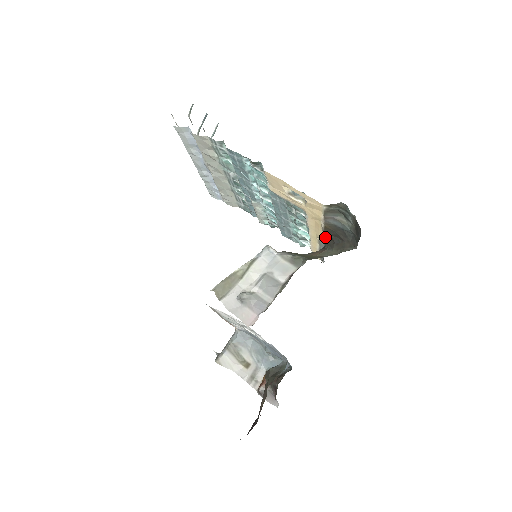
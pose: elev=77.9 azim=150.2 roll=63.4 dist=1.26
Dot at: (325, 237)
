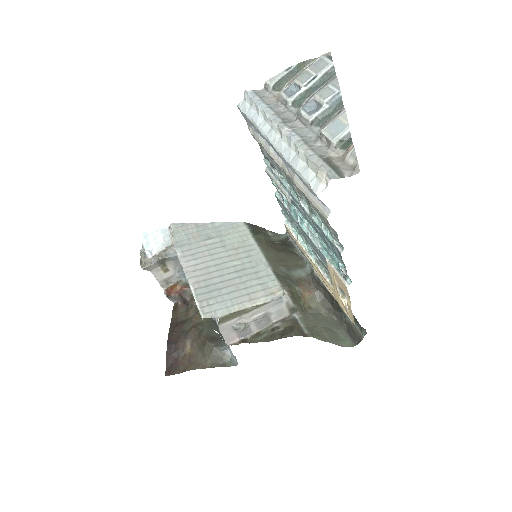
Dot at: (322, 285)
